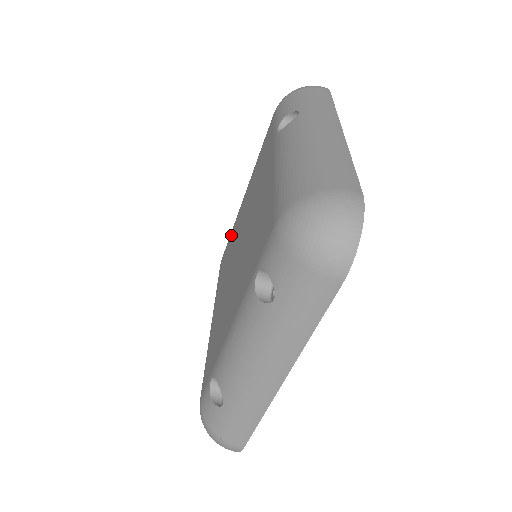
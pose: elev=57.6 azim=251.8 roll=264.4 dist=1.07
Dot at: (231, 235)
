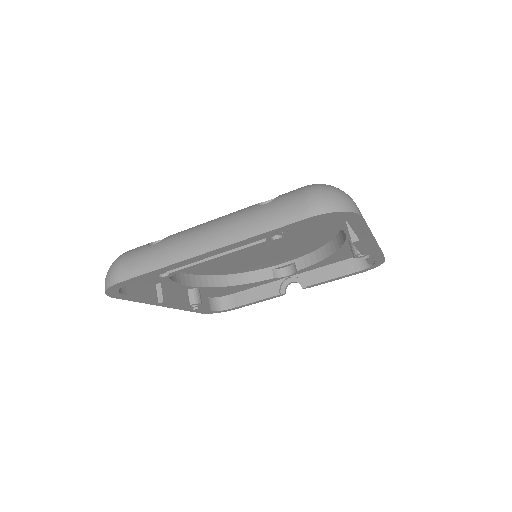
Dot at: occluded
